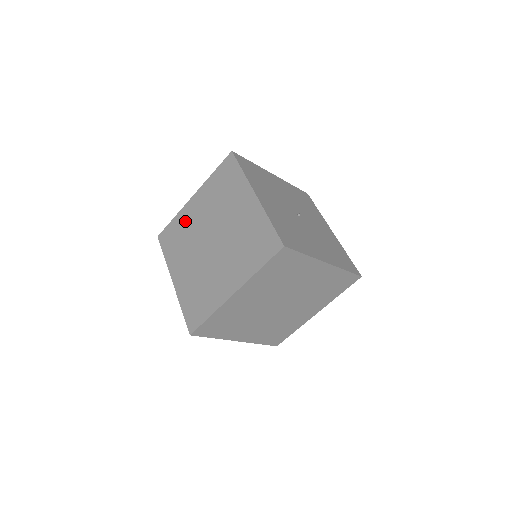
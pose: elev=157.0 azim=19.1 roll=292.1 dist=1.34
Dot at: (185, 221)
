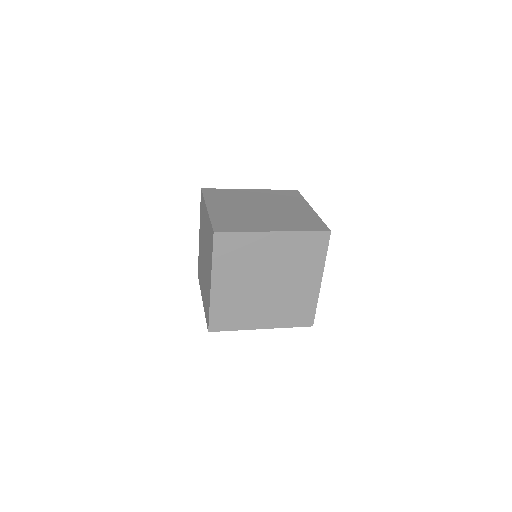
Dot at: (237, 193)
